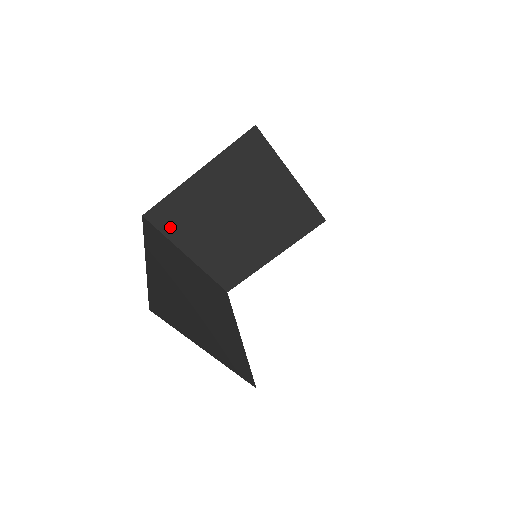
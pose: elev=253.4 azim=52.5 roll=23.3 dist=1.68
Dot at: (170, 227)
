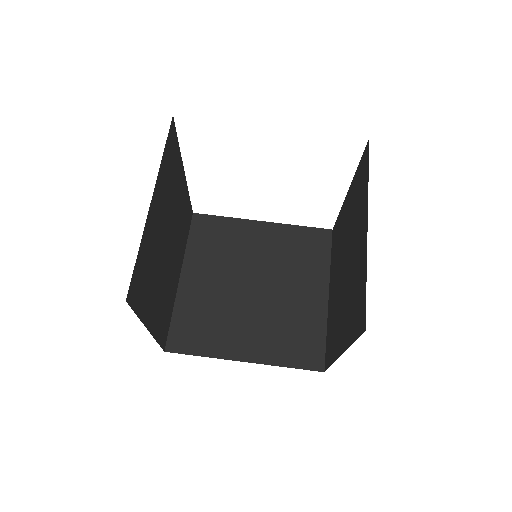
Dot at: (199, 240)
